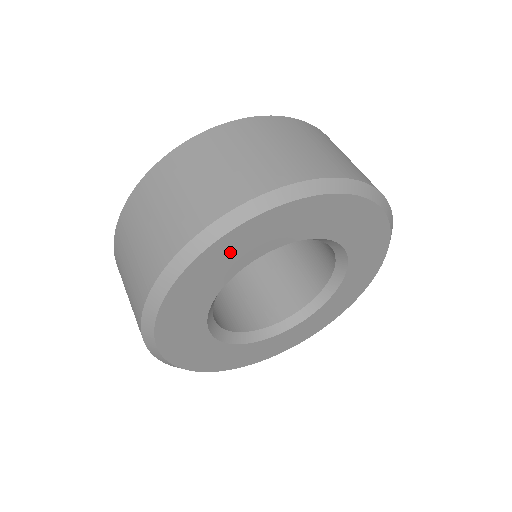
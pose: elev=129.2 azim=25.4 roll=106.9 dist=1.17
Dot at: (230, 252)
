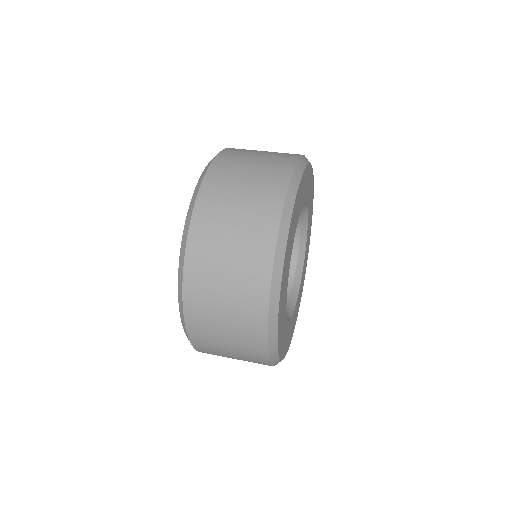
Dot at: (306, 182)
